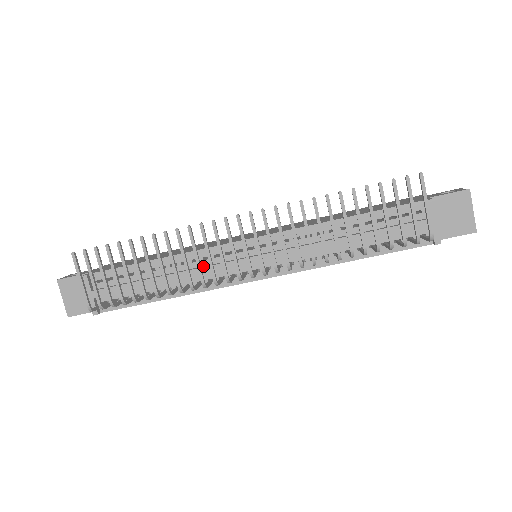
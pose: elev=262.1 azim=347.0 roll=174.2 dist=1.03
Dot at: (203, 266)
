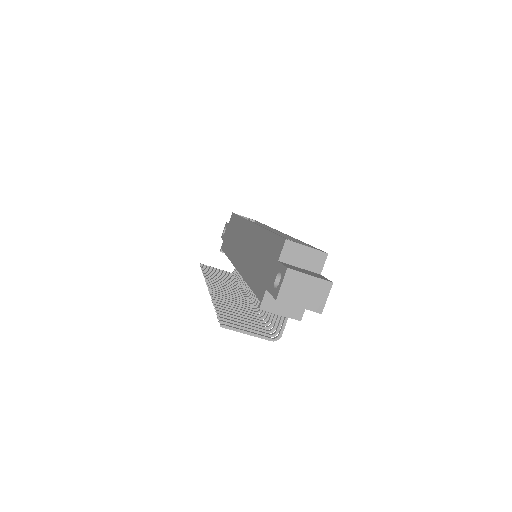
Dot at: occluded
